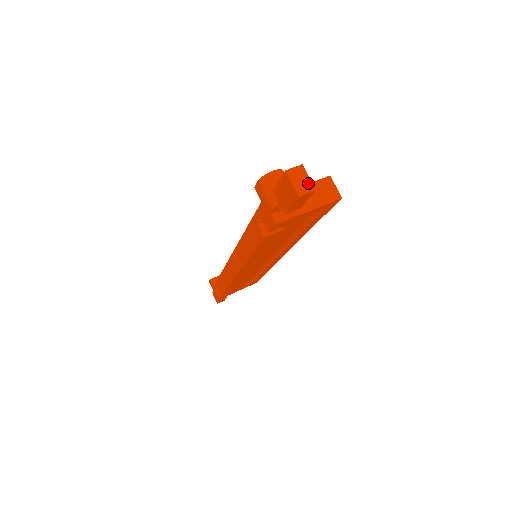
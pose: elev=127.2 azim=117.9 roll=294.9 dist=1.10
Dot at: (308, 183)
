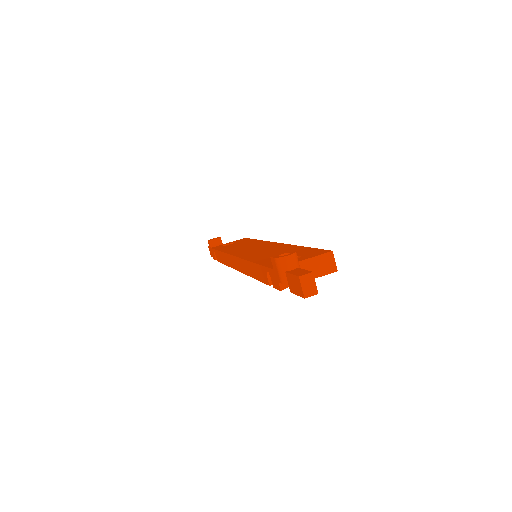
Dot at: (314, 288)
